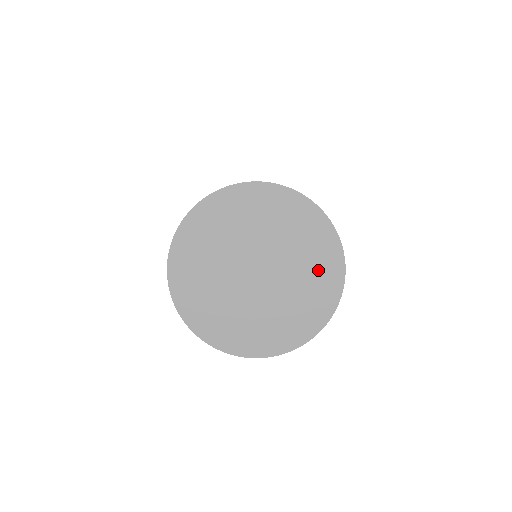
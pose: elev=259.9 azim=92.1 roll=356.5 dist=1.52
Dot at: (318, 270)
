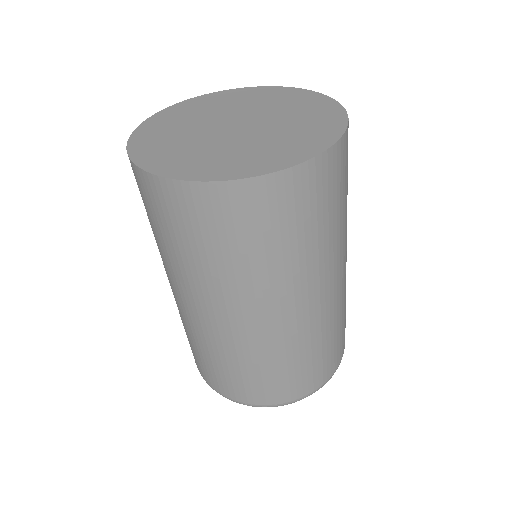
Dot at: (281, 99)
